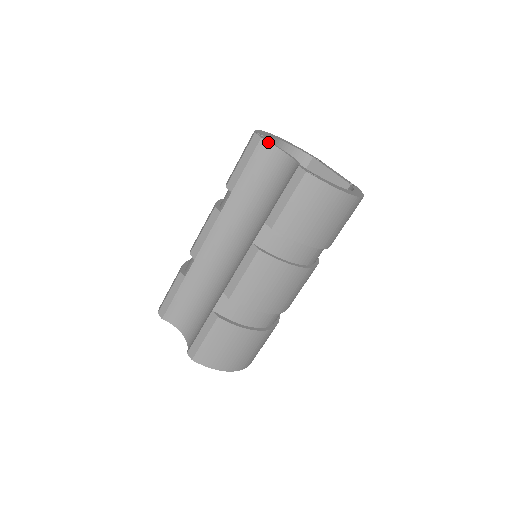
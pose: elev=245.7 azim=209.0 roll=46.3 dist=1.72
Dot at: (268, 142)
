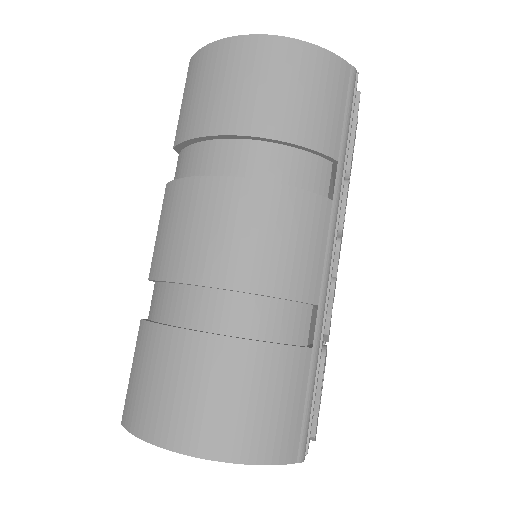
Dot at: occluded
